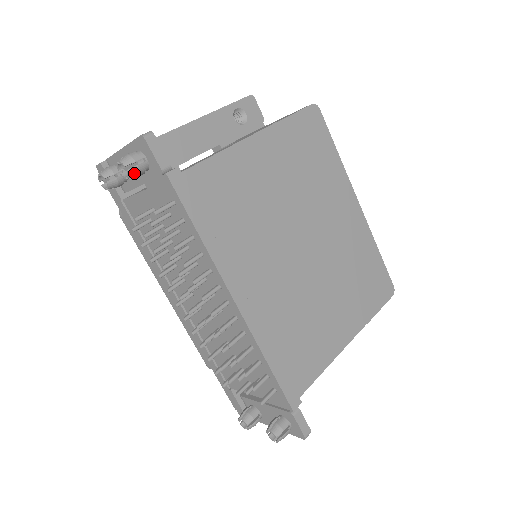
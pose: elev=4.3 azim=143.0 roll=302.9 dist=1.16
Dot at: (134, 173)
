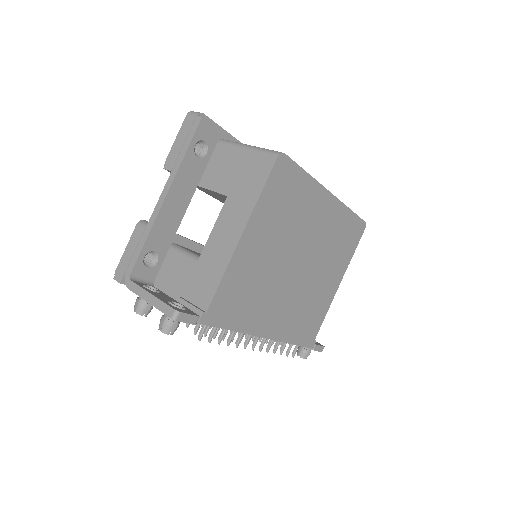
Dot at: occluded
